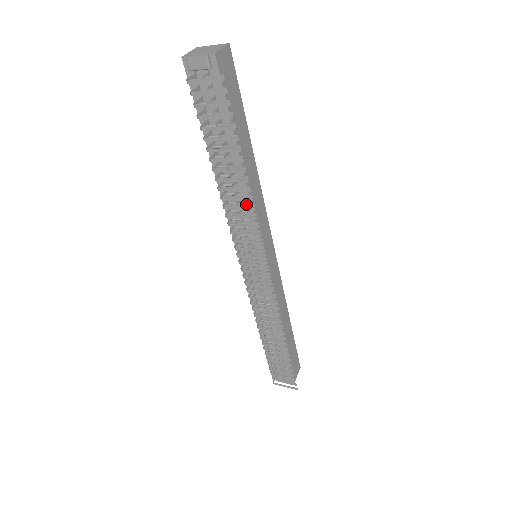
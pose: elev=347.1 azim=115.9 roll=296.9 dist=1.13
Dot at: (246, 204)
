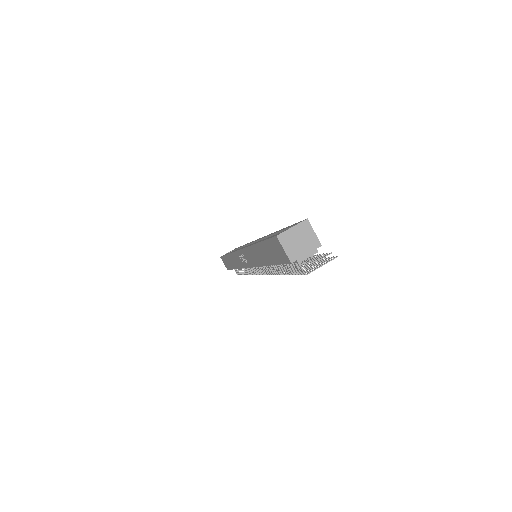
Dot at: occluded
